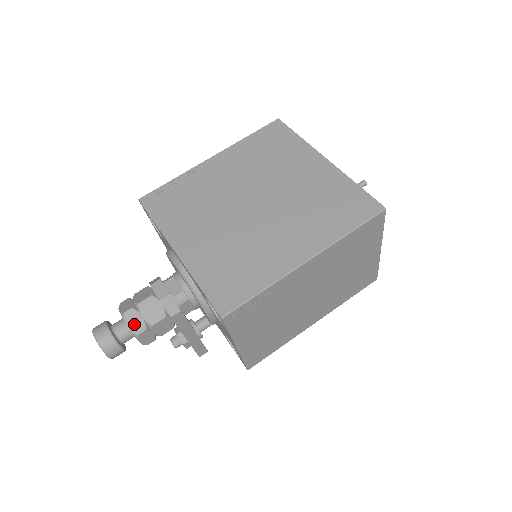
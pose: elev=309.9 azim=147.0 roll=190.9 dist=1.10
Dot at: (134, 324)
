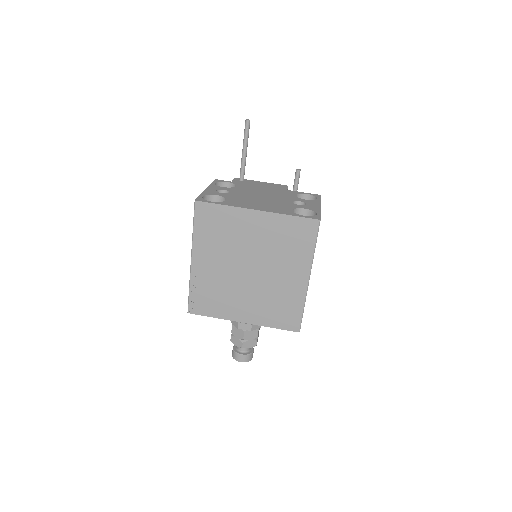
Dot at: (250, 345)
